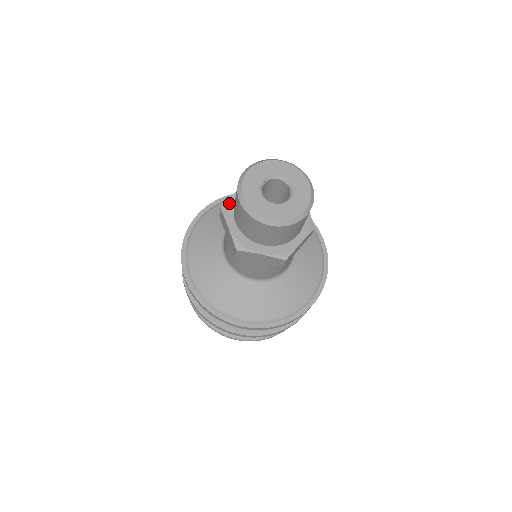
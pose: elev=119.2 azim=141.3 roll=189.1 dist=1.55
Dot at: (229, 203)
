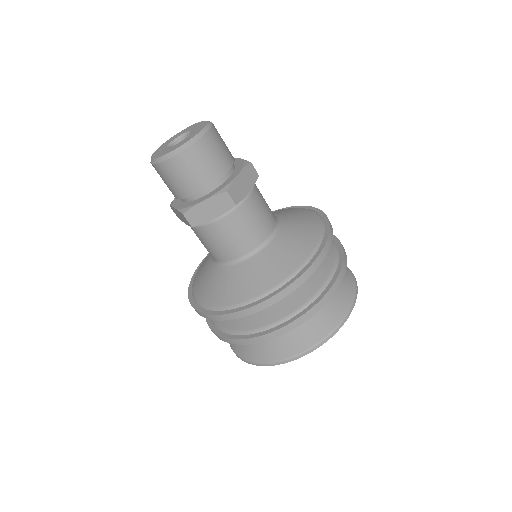
Dot at: (175, 198)
